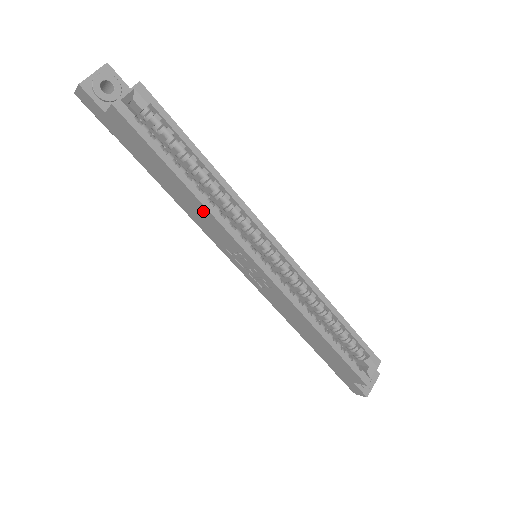
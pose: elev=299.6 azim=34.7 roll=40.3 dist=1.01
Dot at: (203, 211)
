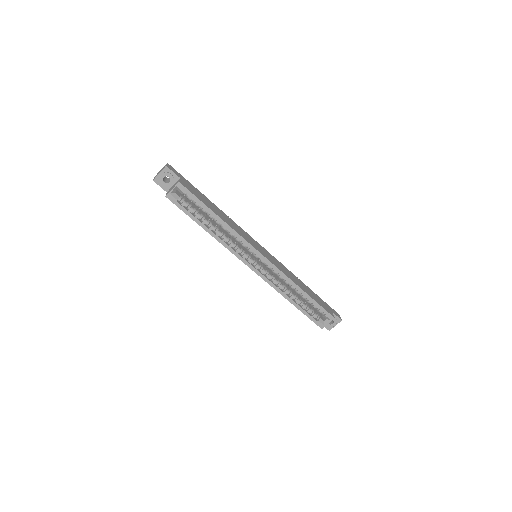
Dot at: occluded
